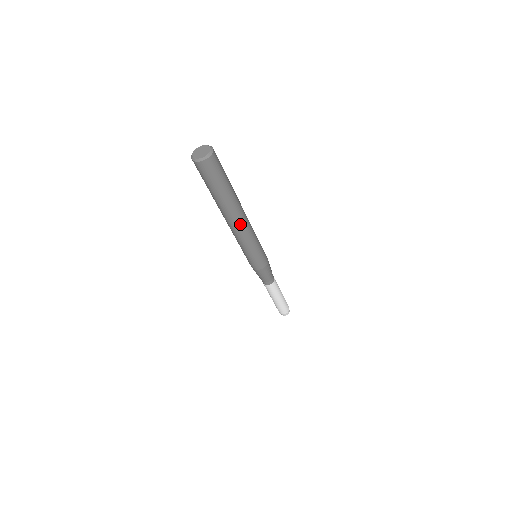
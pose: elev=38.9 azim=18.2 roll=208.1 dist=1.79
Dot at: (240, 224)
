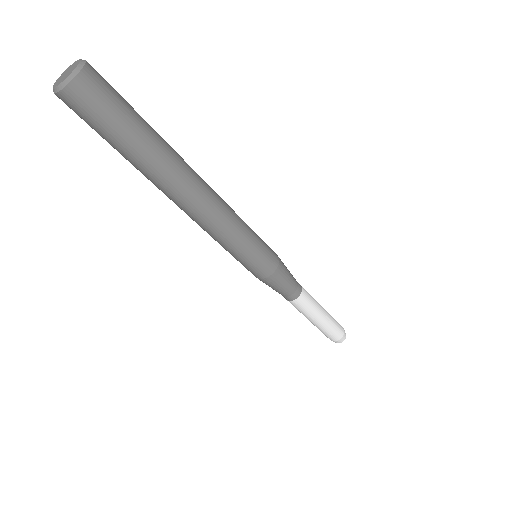
Dot at: (201, 200)
